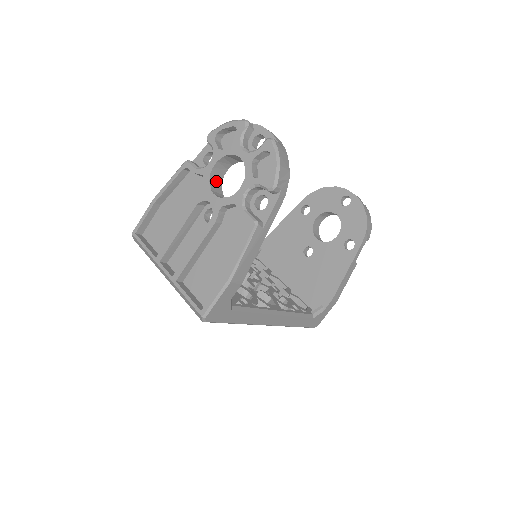
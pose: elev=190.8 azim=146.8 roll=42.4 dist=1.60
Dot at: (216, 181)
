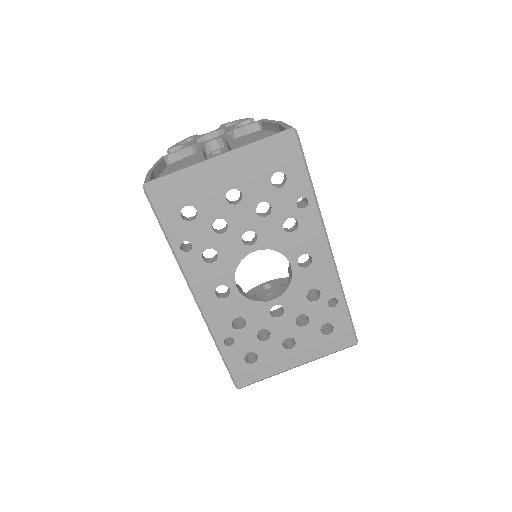
Dot at: occluded
